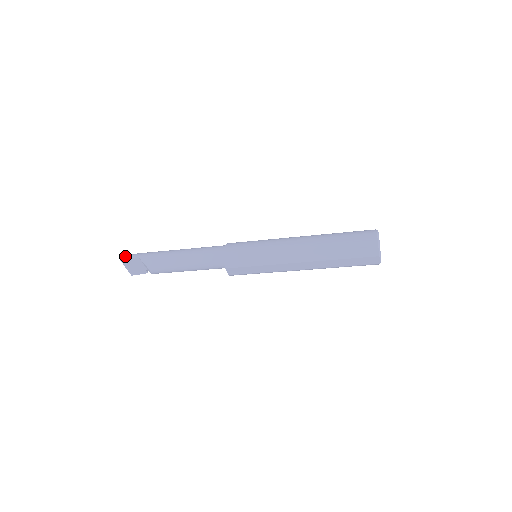
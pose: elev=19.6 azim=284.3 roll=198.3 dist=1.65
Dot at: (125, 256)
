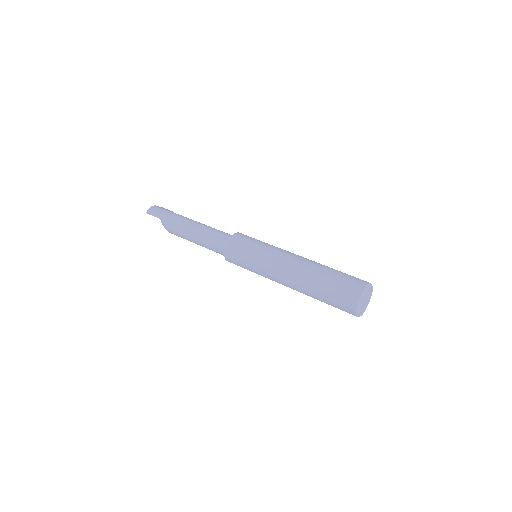
Dot at: (150, 212)
